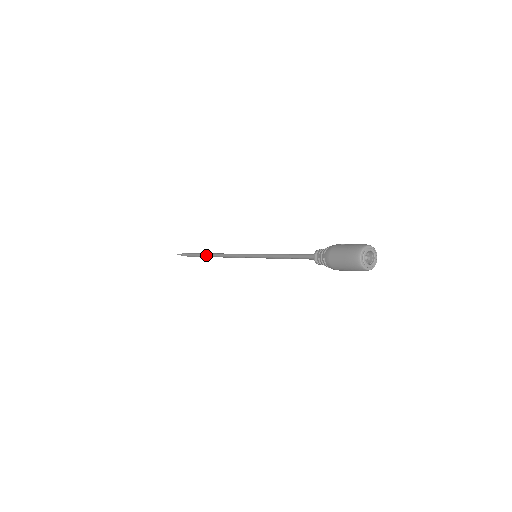
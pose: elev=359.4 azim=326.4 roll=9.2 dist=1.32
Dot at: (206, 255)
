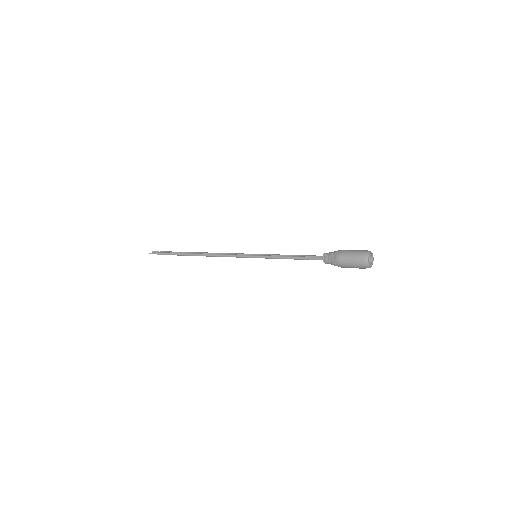
Dot at: occluded
